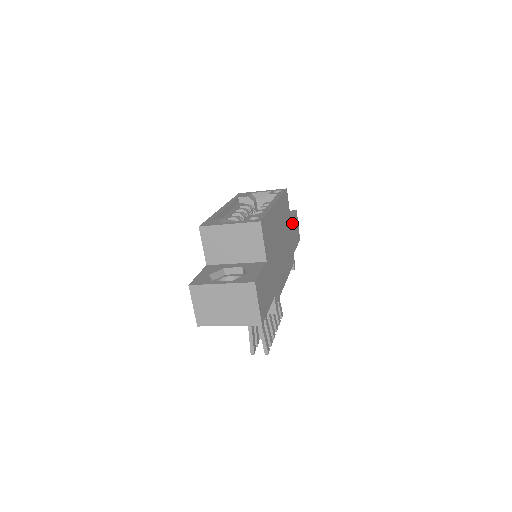
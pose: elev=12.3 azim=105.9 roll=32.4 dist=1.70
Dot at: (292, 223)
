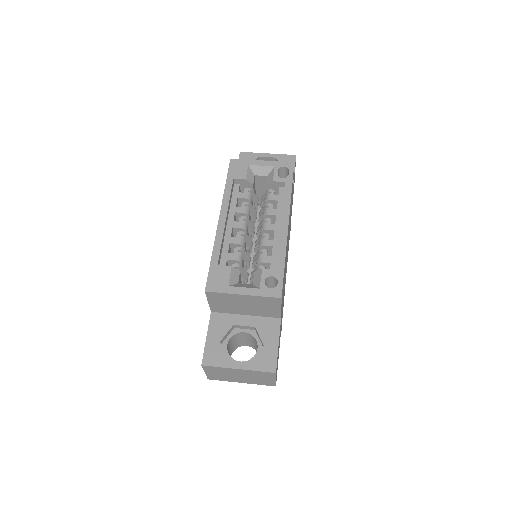
Dot at: occluded
